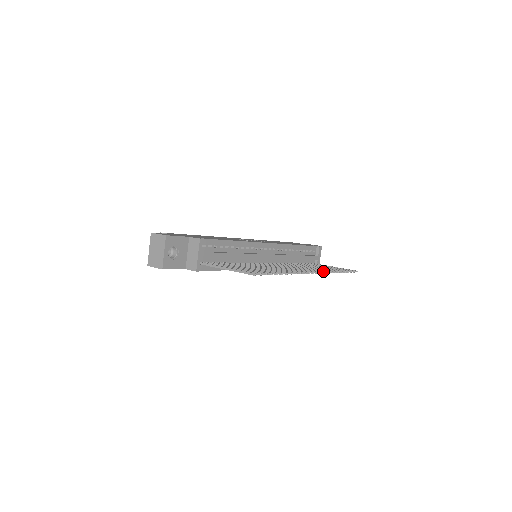
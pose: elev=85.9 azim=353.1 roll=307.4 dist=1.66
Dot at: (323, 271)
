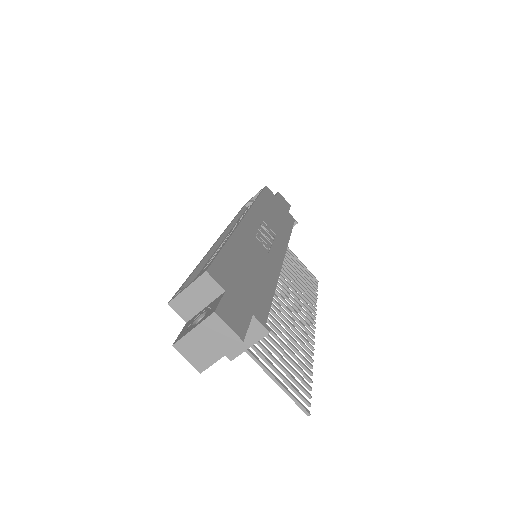
Dot at: (315, 317)
